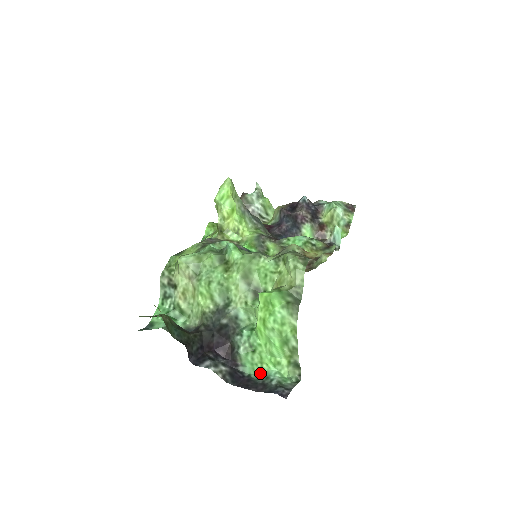
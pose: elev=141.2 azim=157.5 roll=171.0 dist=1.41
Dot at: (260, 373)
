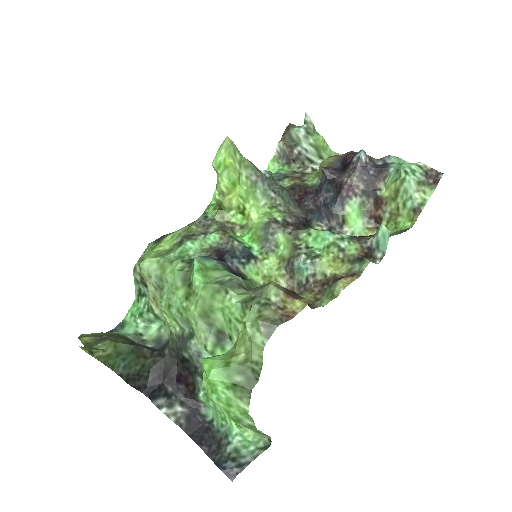
Dot at: (223, 423)
